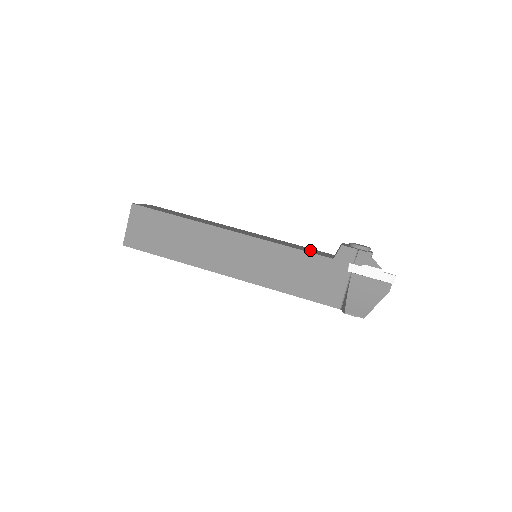
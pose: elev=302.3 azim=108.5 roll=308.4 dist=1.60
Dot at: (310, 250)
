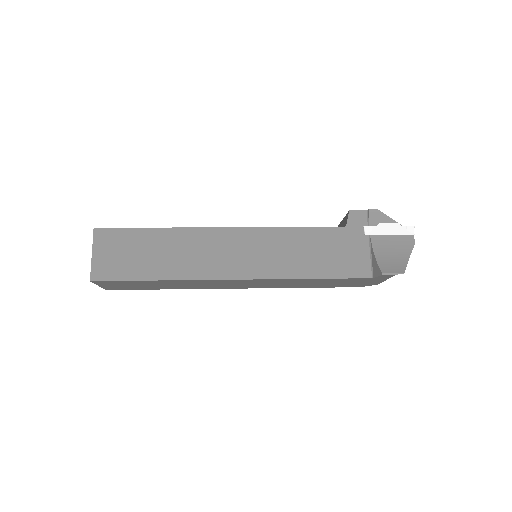
Dot at: occluded
